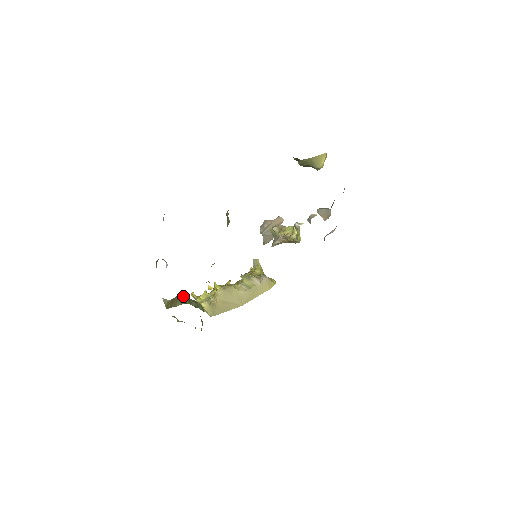
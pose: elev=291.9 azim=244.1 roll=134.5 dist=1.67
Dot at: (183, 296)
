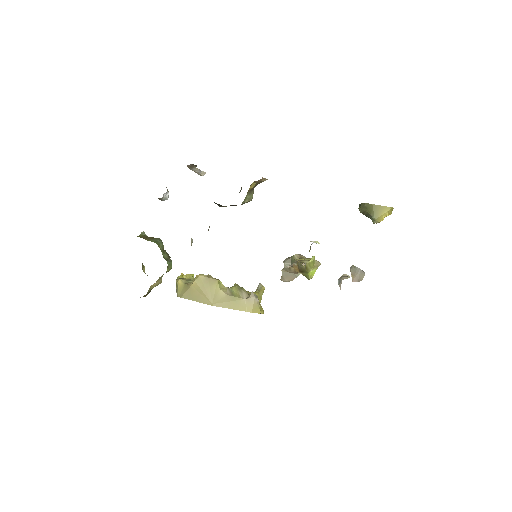
Dot at: occluded
